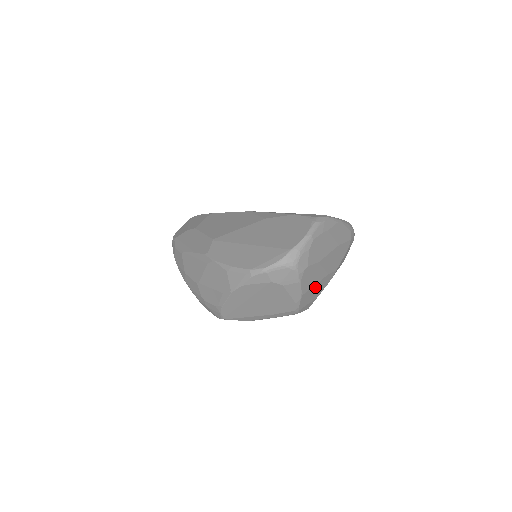
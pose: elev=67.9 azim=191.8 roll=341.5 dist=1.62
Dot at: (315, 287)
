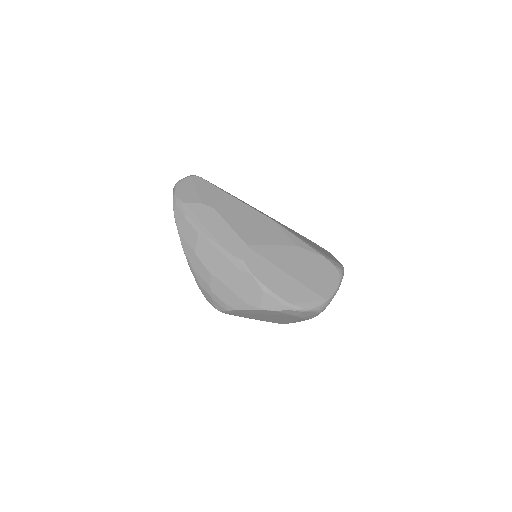
Dot at: occluded
